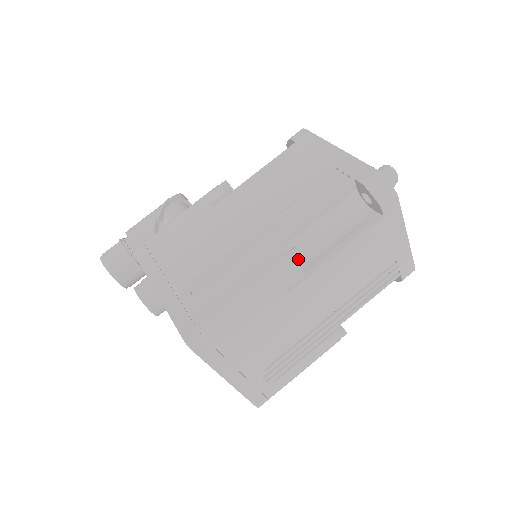
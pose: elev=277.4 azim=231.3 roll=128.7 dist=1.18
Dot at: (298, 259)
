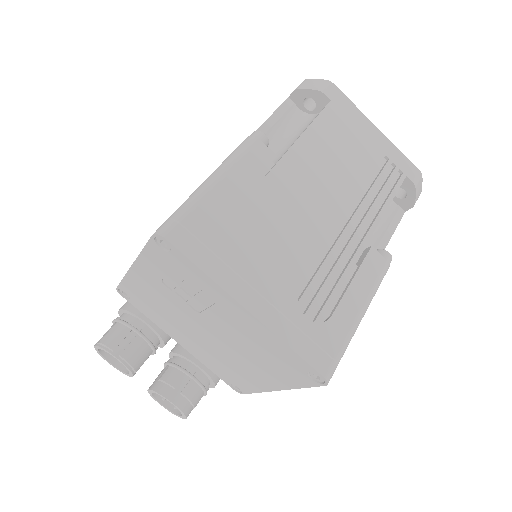
Dot at: (256, 136)
